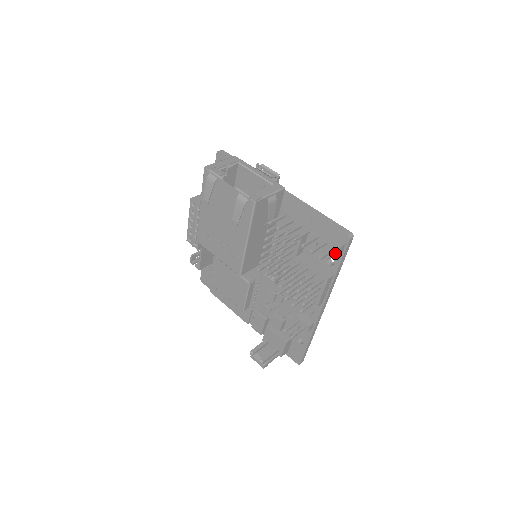
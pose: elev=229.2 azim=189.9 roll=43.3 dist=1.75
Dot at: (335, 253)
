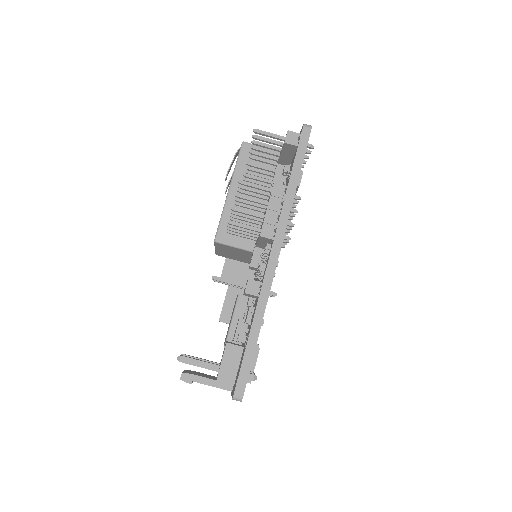
Dot at: (284, 143)
